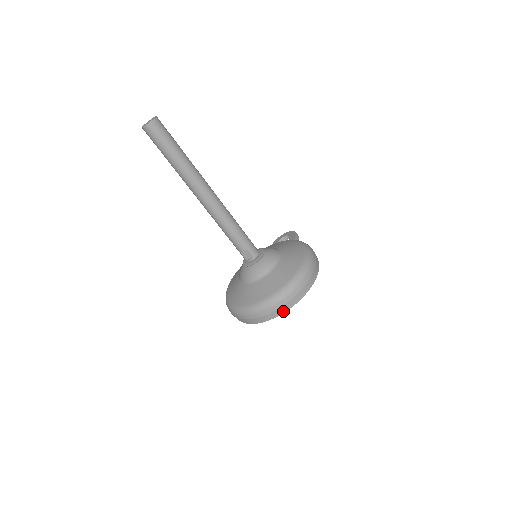
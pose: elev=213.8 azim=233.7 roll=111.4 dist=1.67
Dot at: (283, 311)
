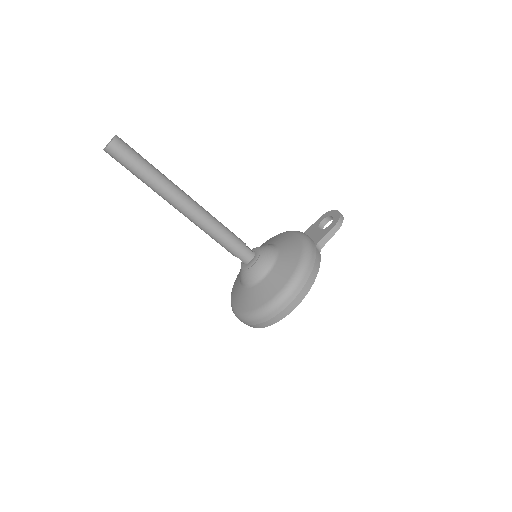
Dot at: (251, 326)
